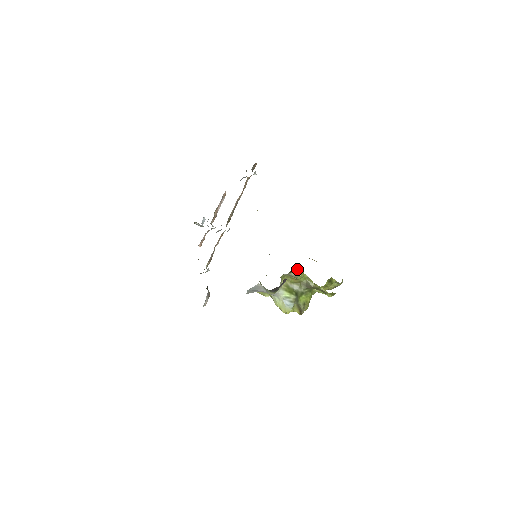
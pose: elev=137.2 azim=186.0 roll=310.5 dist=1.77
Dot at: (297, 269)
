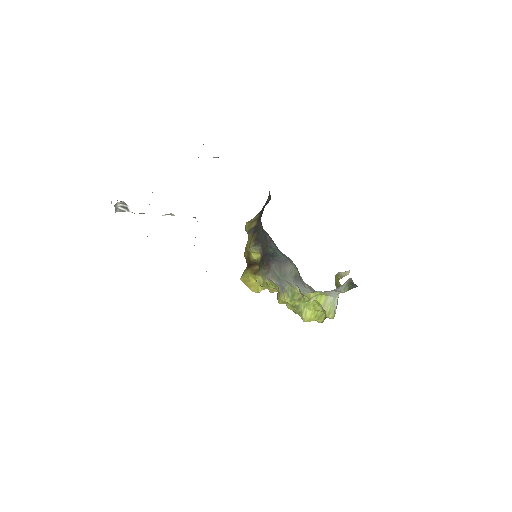
Dot at: occluded
